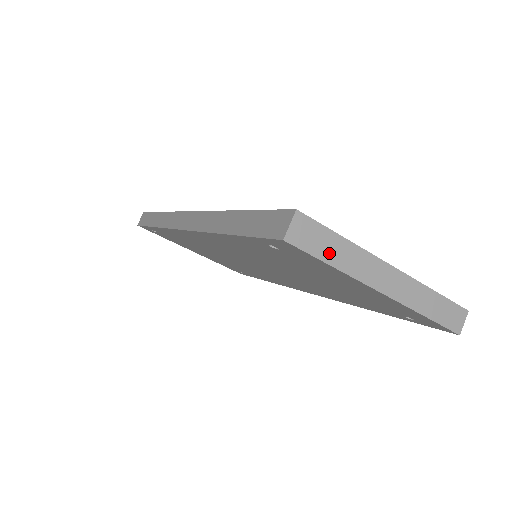
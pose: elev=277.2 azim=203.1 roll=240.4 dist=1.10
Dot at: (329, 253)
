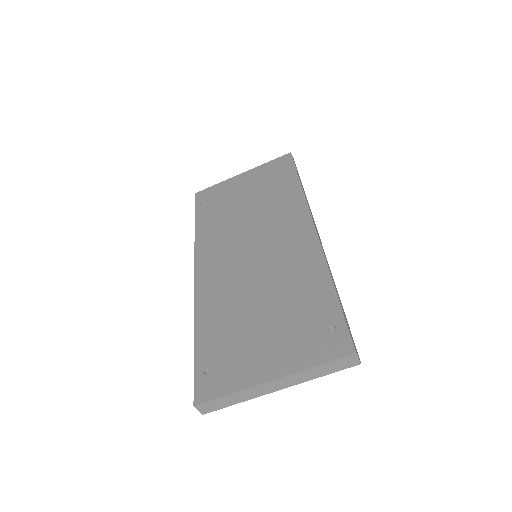
Dot at: (229, 403)
